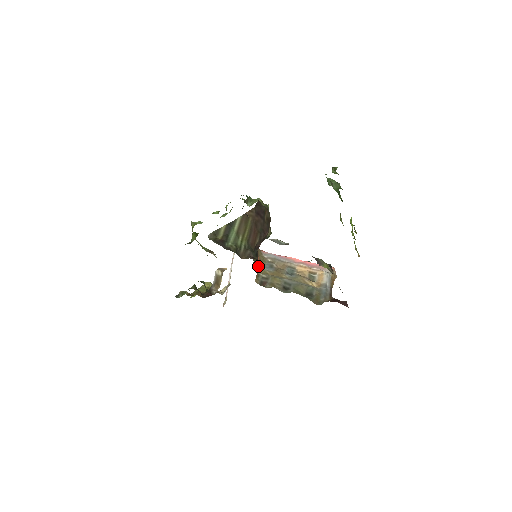
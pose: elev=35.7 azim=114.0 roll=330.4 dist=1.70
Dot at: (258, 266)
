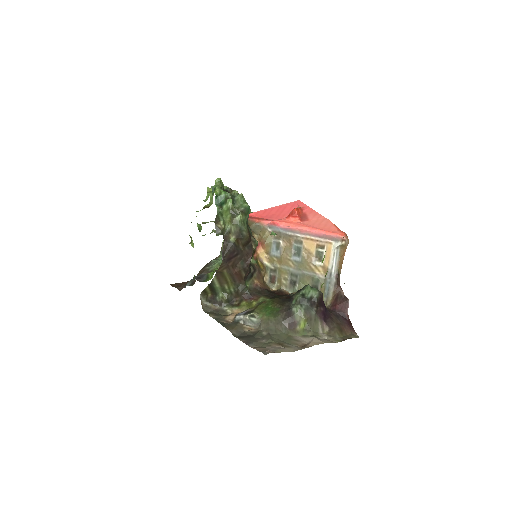
Dot at: (259, 275)
